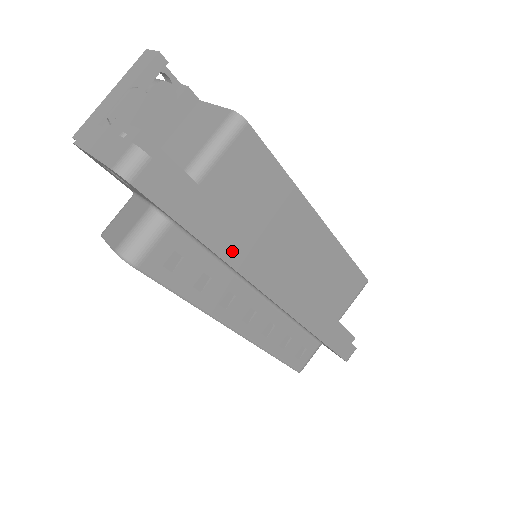
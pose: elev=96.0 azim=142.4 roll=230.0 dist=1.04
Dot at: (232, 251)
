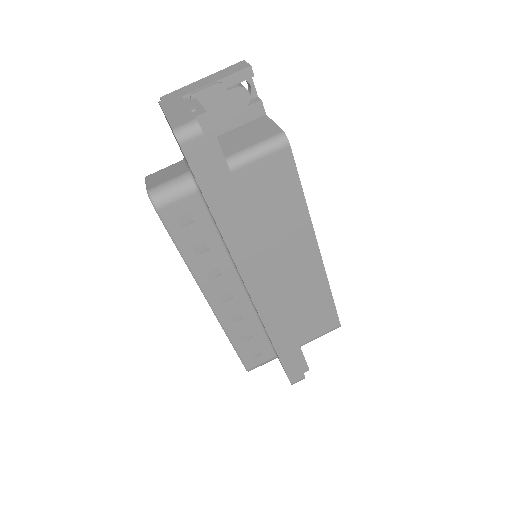
Dot at: (233, 235)
